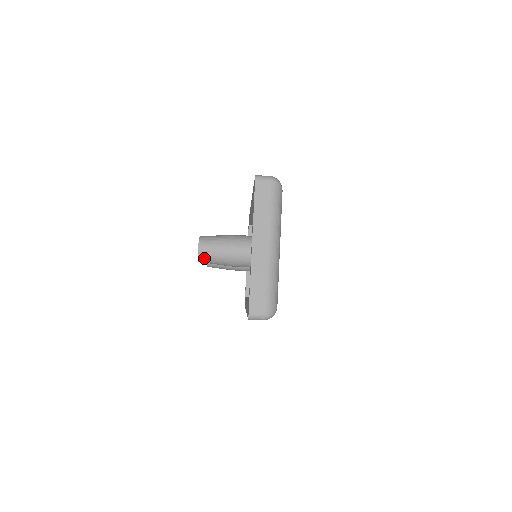
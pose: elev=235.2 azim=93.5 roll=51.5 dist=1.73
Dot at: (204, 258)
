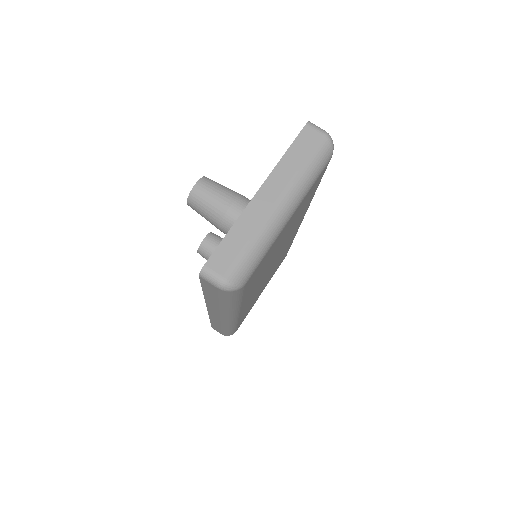
Dot at: (195, 199)
